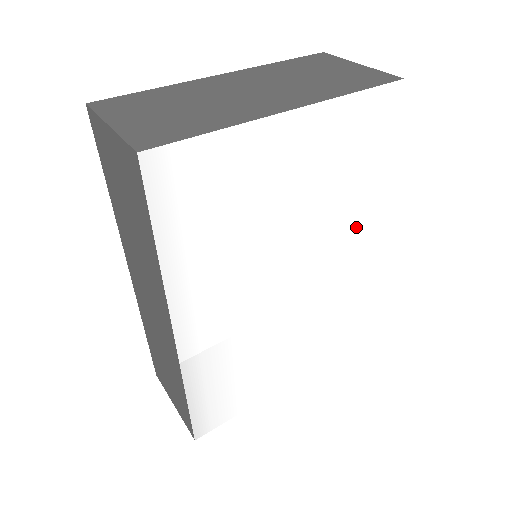
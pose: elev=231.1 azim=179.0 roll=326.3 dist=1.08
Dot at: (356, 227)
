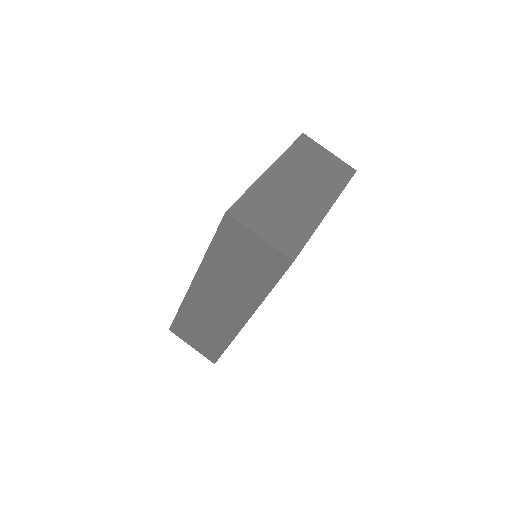
Dot at: occluded
